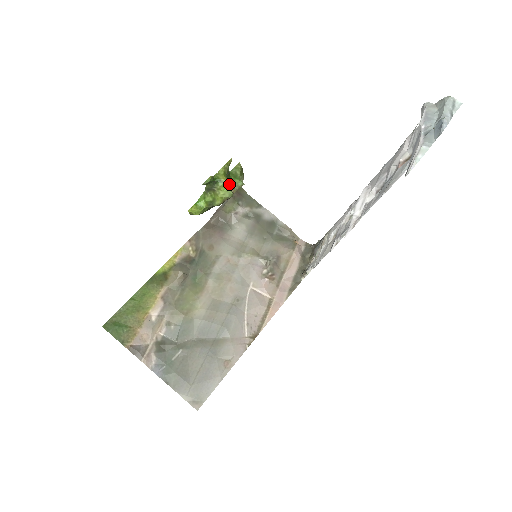
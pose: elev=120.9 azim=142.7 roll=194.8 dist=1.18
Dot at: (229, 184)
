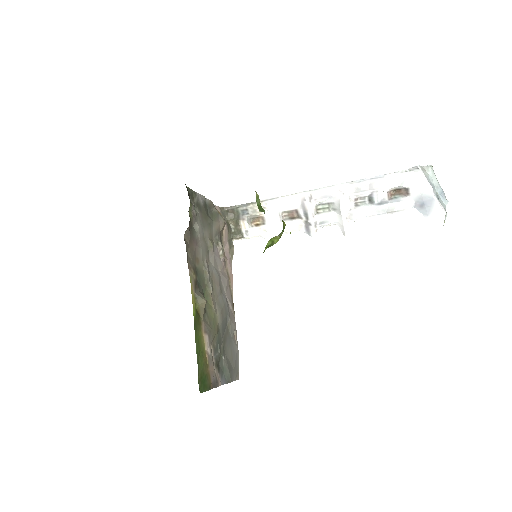
Dot at: occluded
